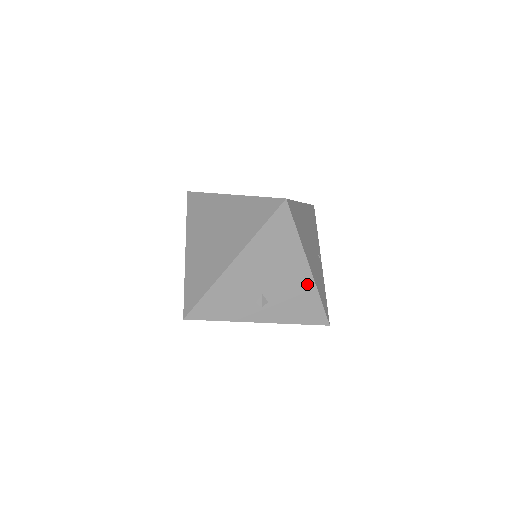
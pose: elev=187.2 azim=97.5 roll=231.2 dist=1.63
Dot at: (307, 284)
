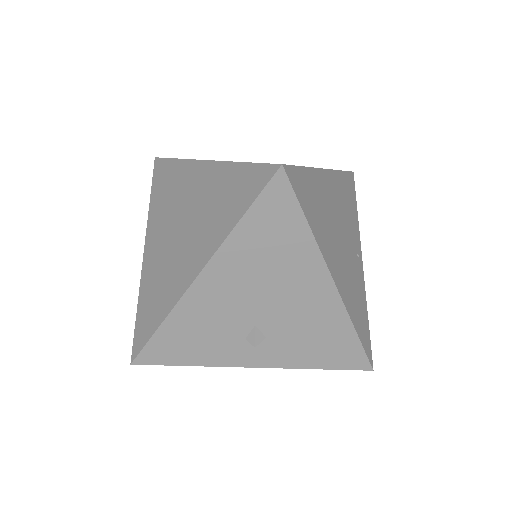
Dot at: (331, 309)
